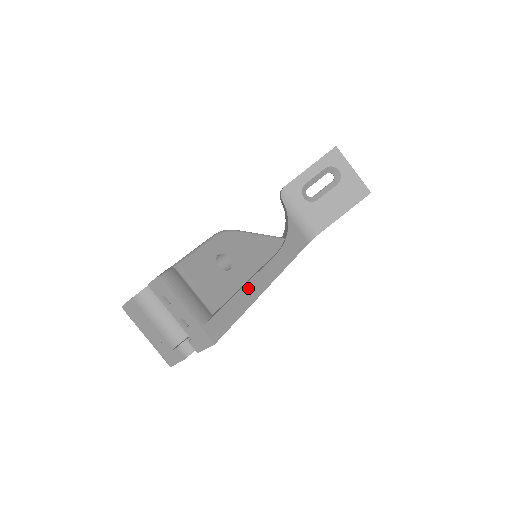
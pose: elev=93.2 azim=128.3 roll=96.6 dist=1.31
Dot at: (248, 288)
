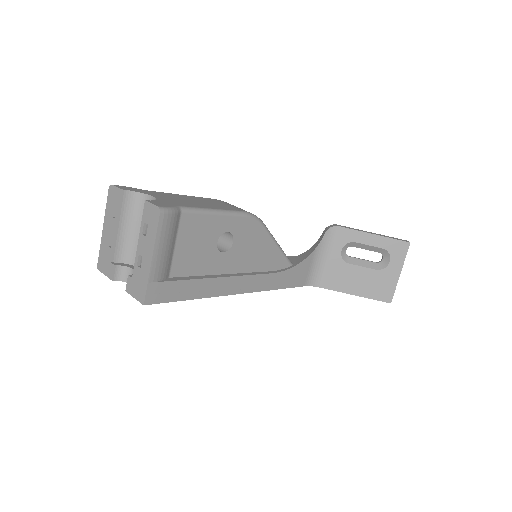
Dot at: (220, 282)
